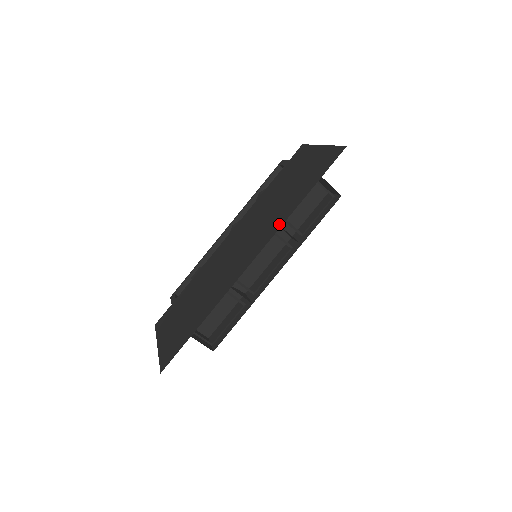
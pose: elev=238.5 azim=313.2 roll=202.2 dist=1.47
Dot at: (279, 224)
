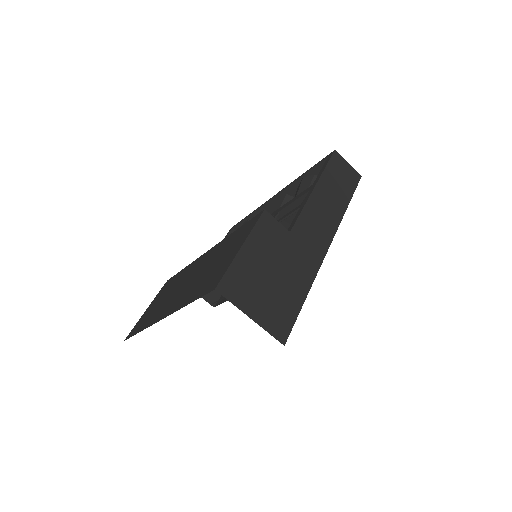
Dot at: (177, 308)
